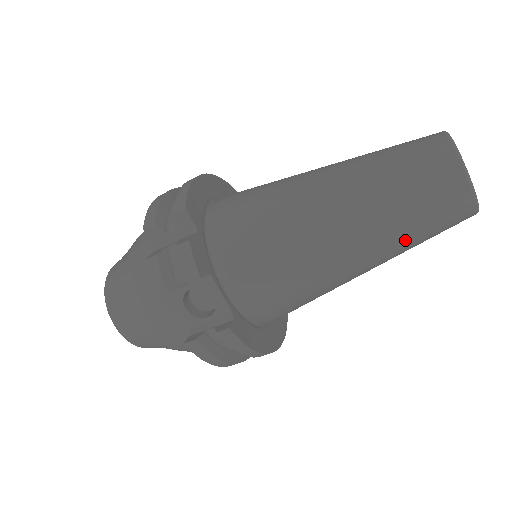
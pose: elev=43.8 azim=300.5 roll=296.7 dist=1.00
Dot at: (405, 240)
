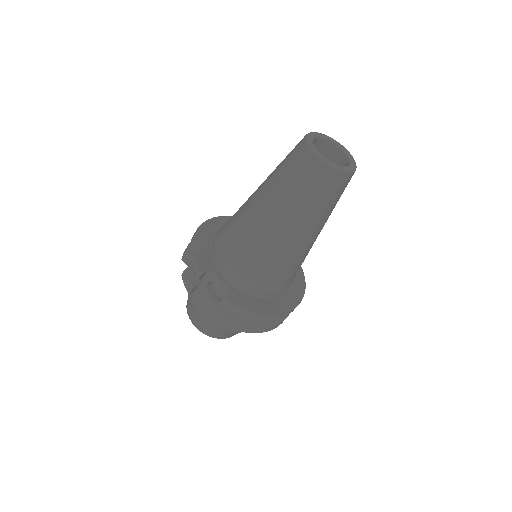
Dot at: (306, 209)
